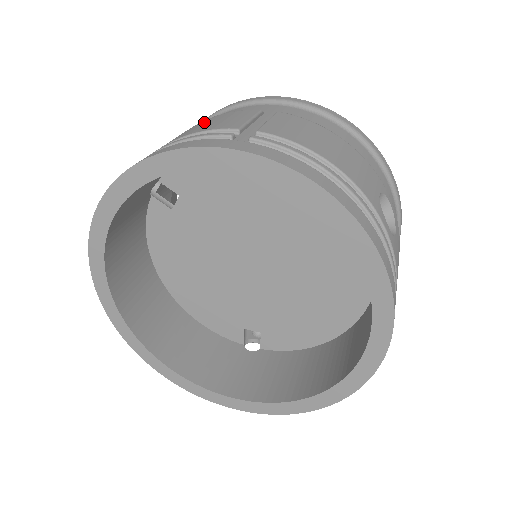
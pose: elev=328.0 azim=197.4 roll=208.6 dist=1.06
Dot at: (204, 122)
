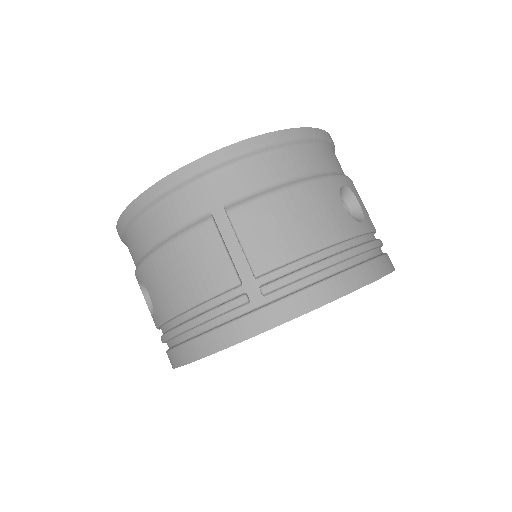
Dot at: (177, 263)
